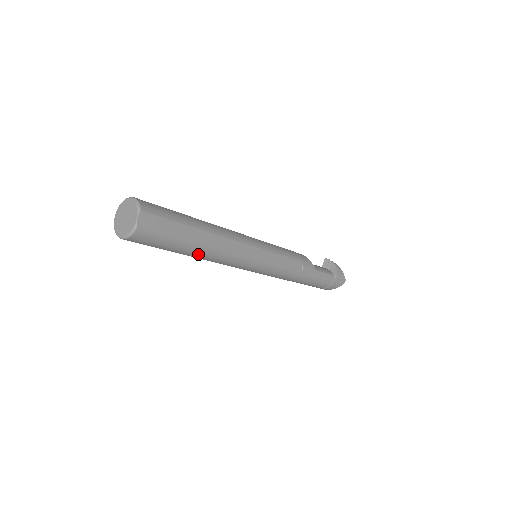
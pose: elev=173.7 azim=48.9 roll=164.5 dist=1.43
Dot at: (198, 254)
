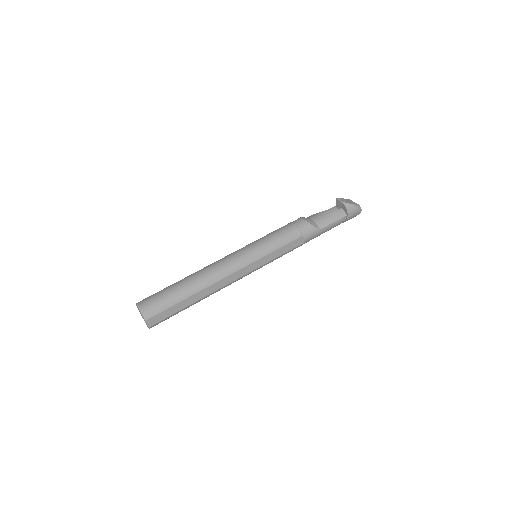
Dot at: occluded
